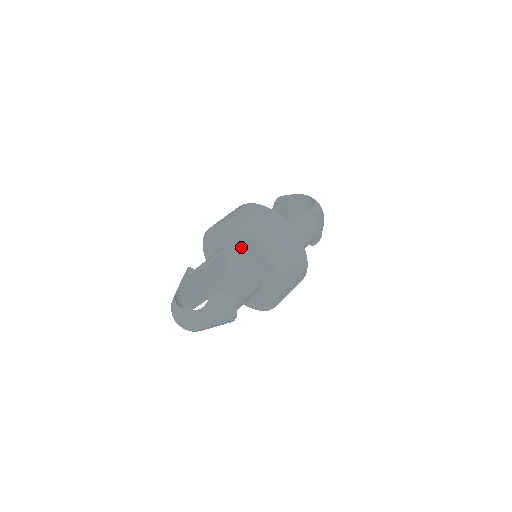
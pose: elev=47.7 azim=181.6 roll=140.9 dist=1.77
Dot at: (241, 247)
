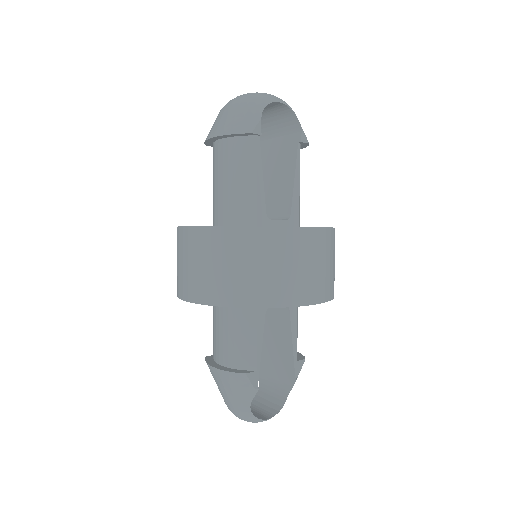
Dot at: occluded
